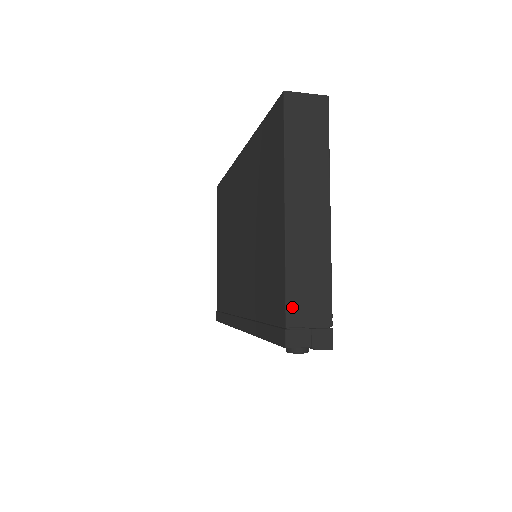
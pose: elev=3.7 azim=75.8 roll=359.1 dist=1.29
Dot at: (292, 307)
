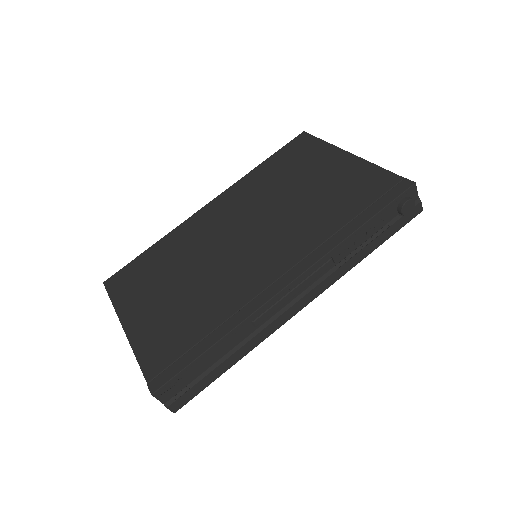
Dot at: occluded
